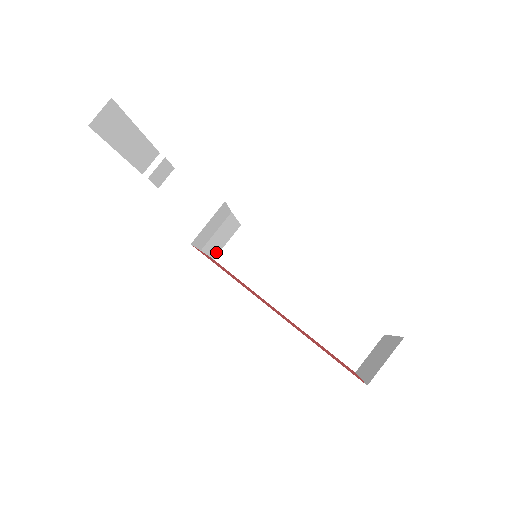
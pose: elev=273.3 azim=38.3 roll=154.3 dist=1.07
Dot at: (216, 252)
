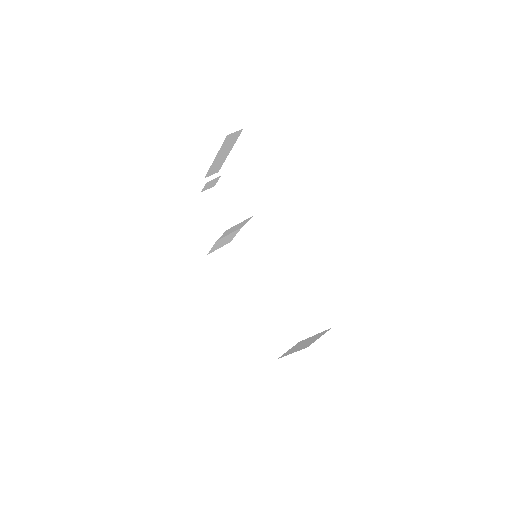
Dot at: (212, 251)
